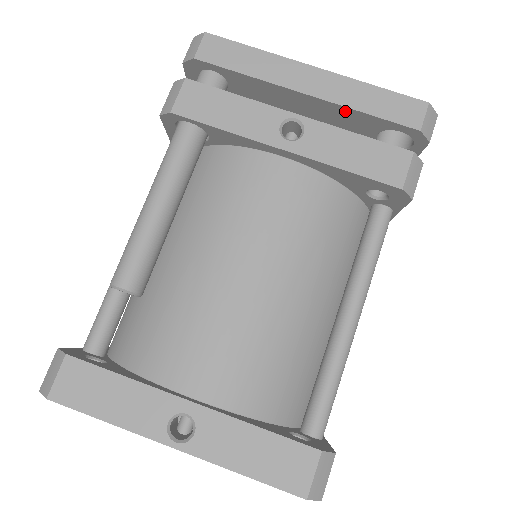
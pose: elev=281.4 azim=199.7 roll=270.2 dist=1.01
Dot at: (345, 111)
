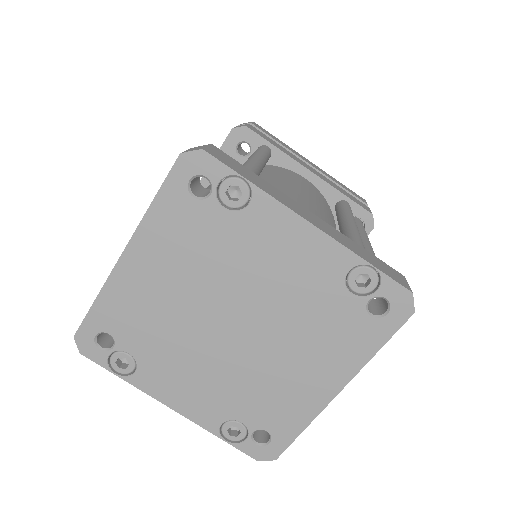
Dot at: occluded
